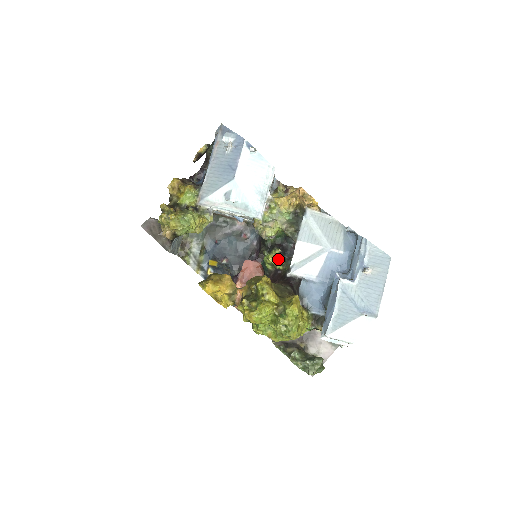
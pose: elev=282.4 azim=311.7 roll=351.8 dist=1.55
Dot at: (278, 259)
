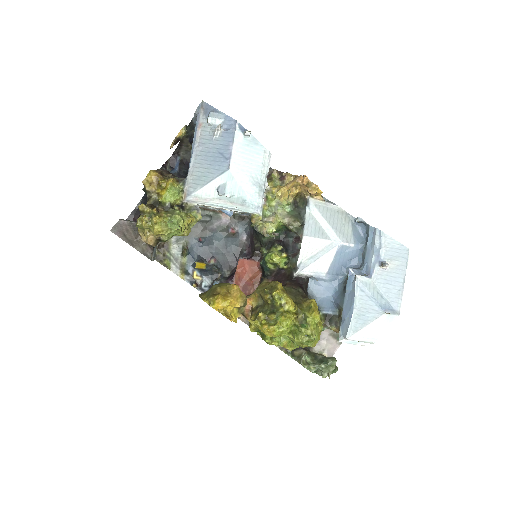
Dot at: (281, 257)
